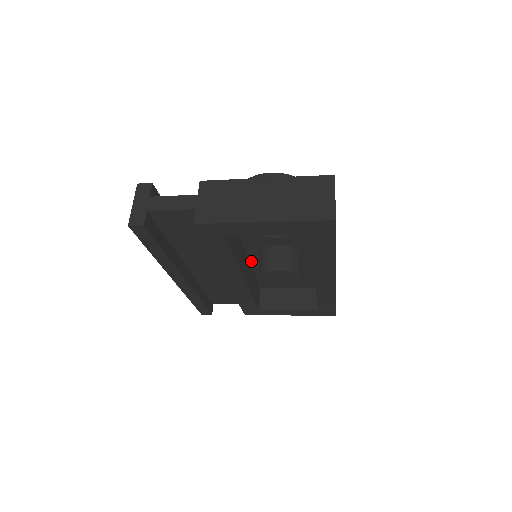
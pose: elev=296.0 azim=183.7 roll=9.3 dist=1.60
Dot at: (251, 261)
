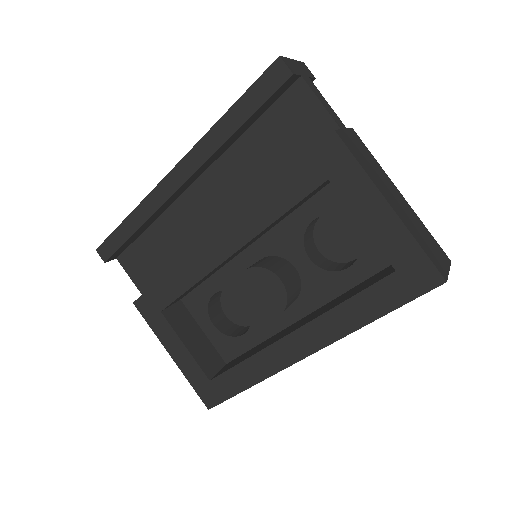
Dot at: (237, 257)
